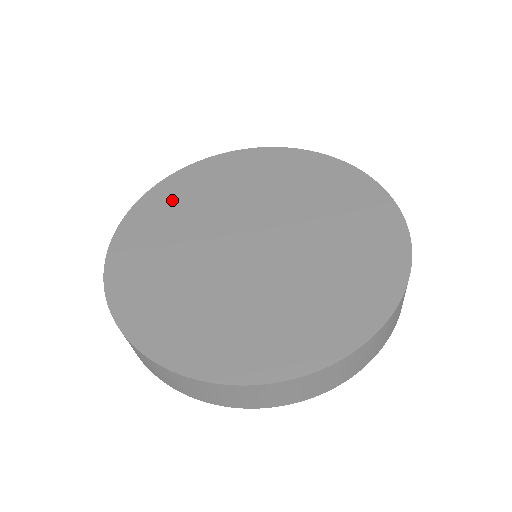
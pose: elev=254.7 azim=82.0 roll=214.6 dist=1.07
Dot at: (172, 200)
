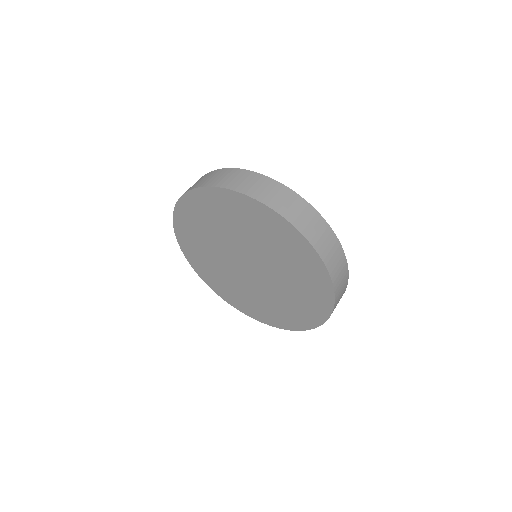
Dot at: (195, 252)
